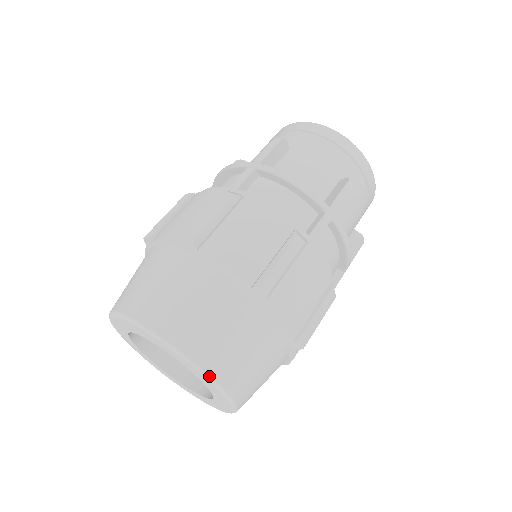
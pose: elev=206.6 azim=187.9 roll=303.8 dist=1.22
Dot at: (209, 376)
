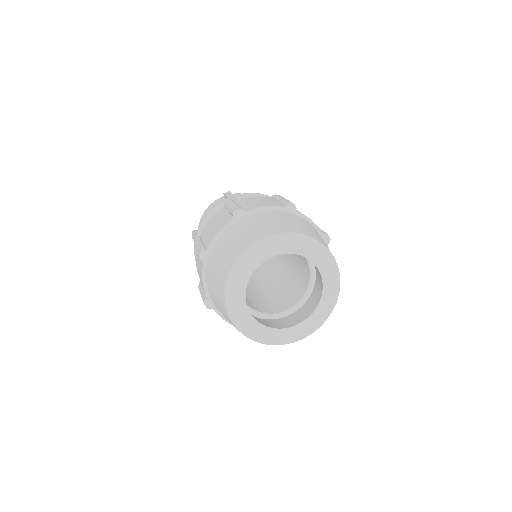
Dot at: (269, 237)
